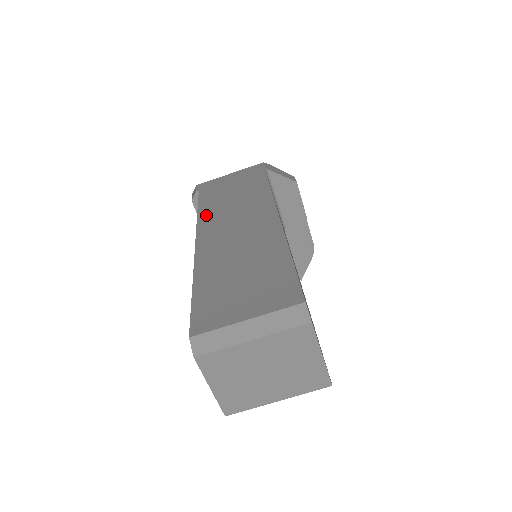
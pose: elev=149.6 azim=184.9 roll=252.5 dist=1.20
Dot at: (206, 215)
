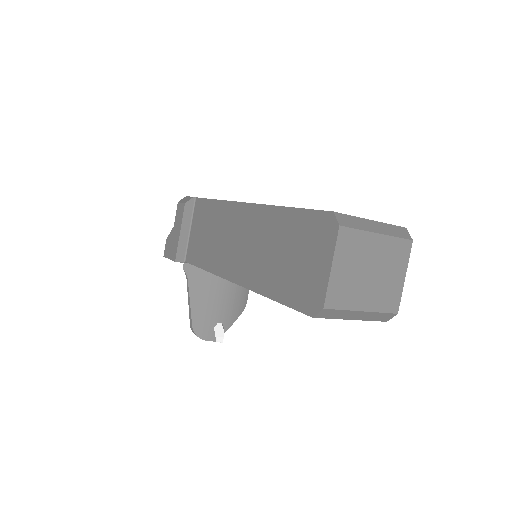
Dot at: occluded
